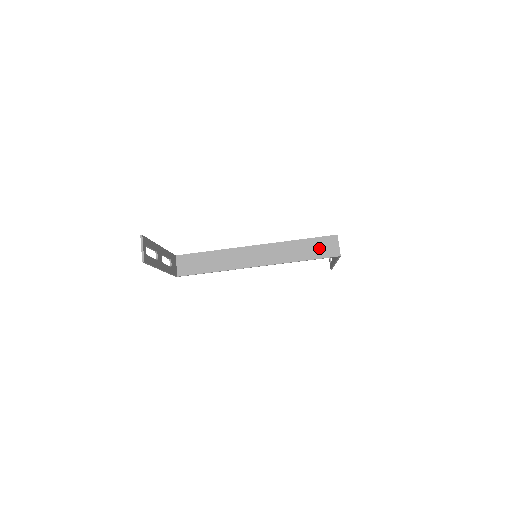
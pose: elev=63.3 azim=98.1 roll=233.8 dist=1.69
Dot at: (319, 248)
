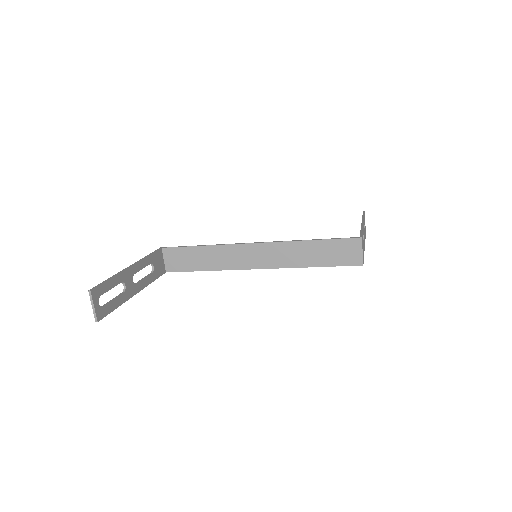
Dot at: (336, 253)
